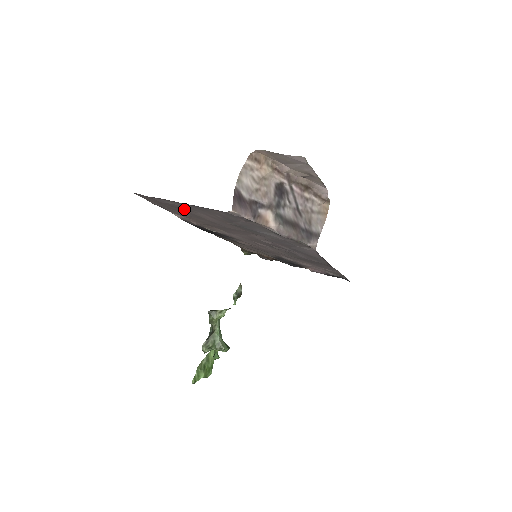
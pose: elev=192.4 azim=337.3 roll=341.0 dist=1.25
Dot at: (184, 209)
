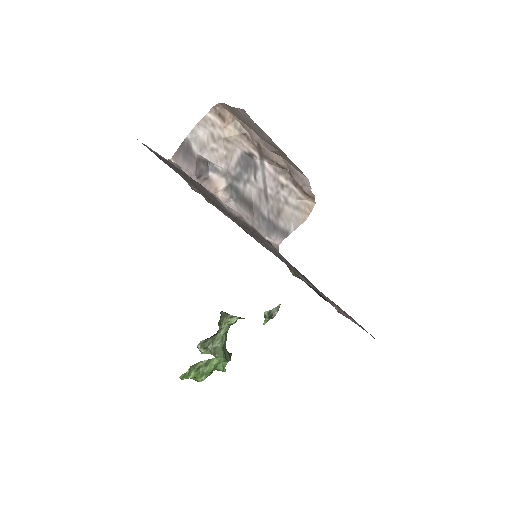
Dot at: occluded
